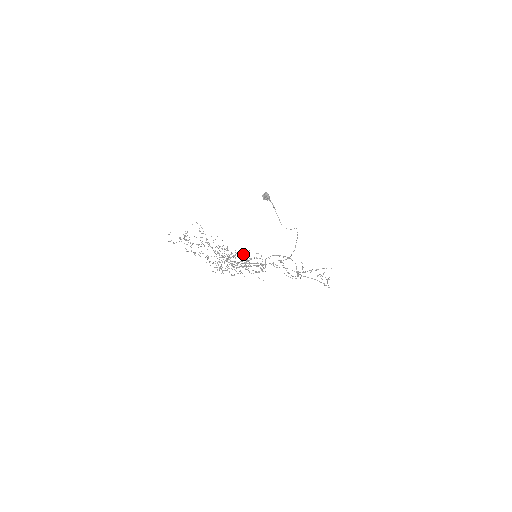
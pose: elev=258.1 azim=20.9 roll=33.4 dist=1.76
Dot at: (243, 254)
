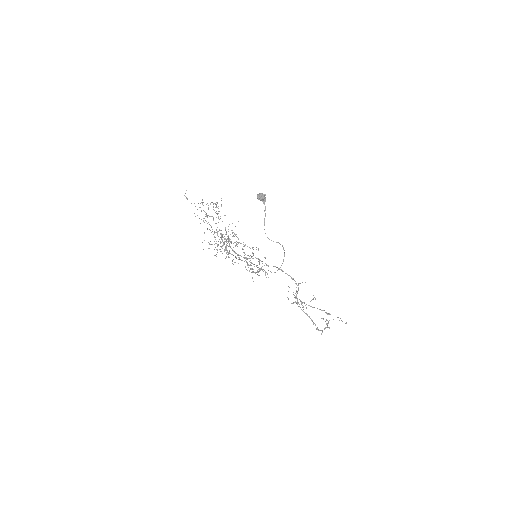
Dot at: occluded
